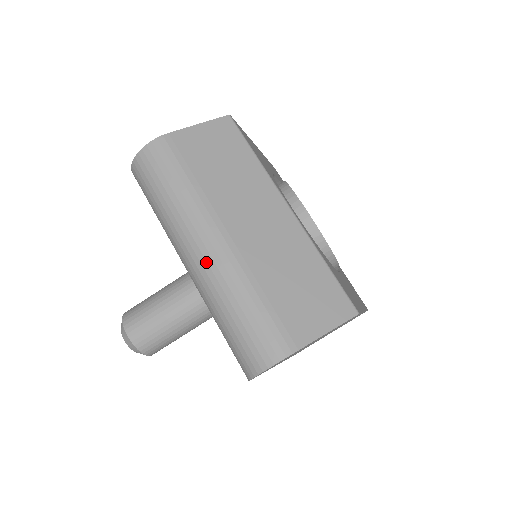
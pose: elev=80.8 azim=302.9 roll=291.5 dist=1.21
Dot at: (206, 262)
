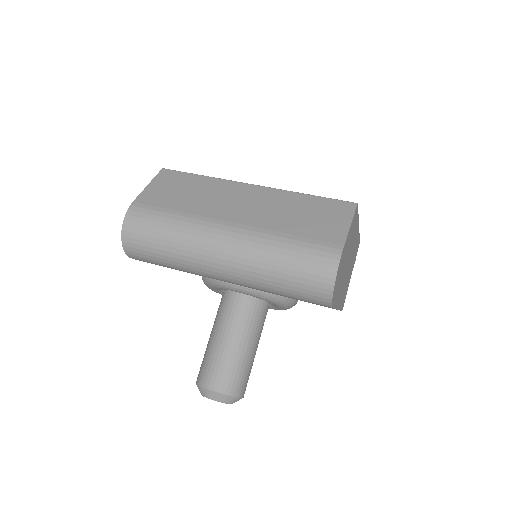
Dot at: (232, 250)
